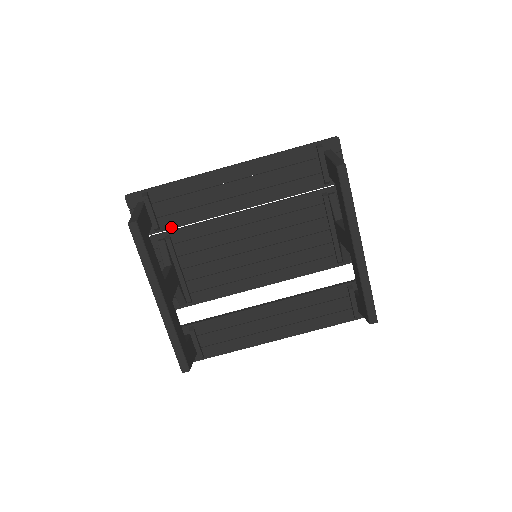
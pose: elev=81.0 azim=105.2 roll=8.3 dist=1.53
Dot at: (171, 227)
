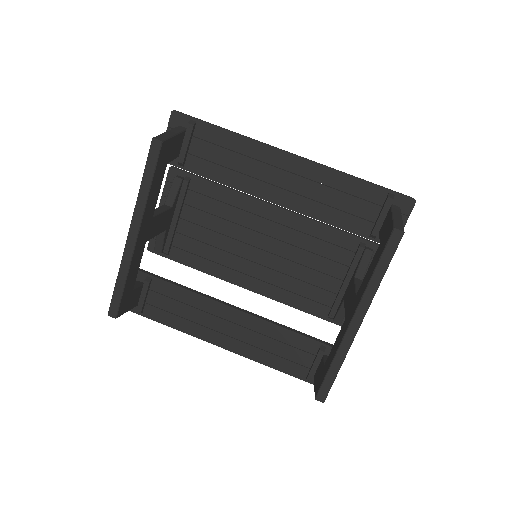
Dot at: (195, 171)
